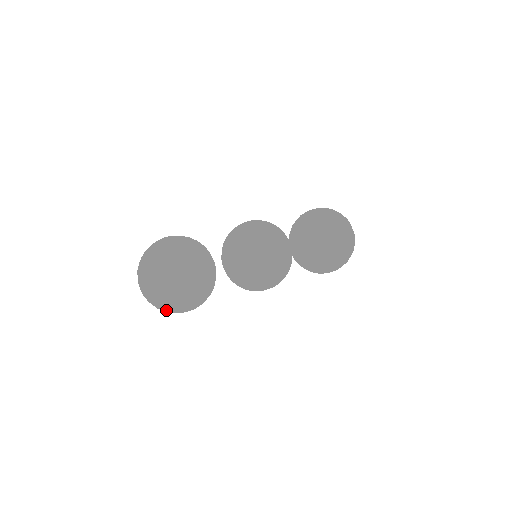
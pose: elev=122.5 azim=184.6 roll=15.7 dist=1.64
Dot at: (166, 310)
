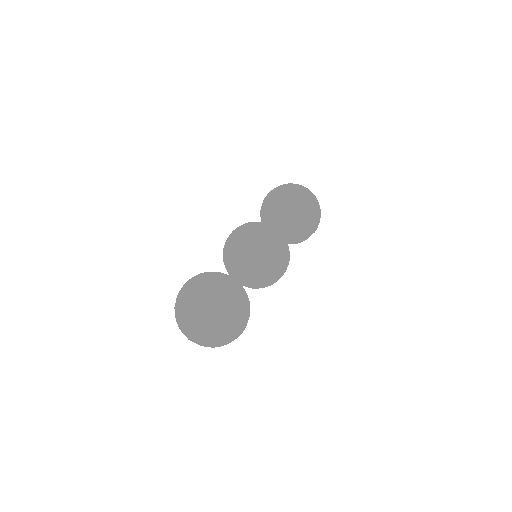
Dot at: (227, 333)
